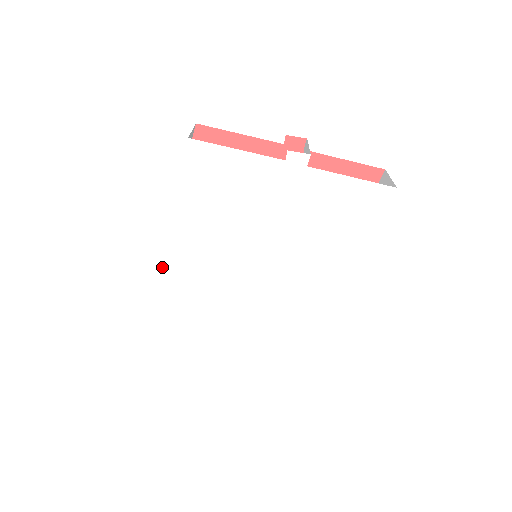
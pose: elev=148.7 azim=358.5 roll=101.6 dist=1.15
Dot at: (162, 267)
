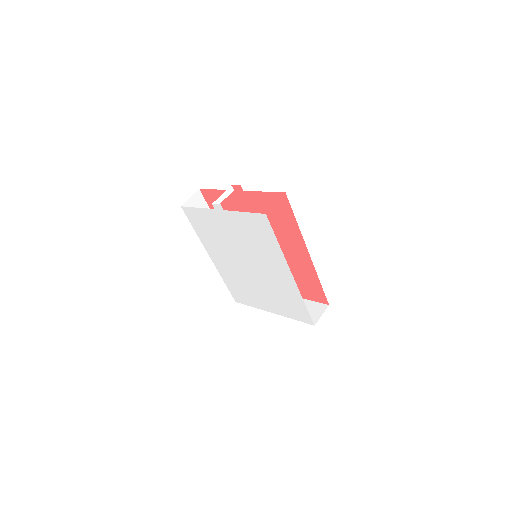
Dot at: (217, 267)
